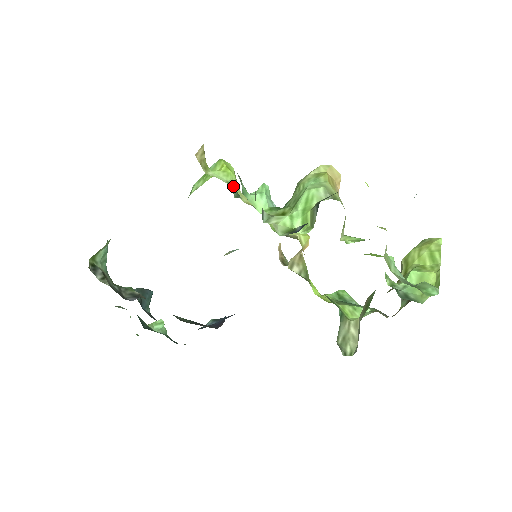
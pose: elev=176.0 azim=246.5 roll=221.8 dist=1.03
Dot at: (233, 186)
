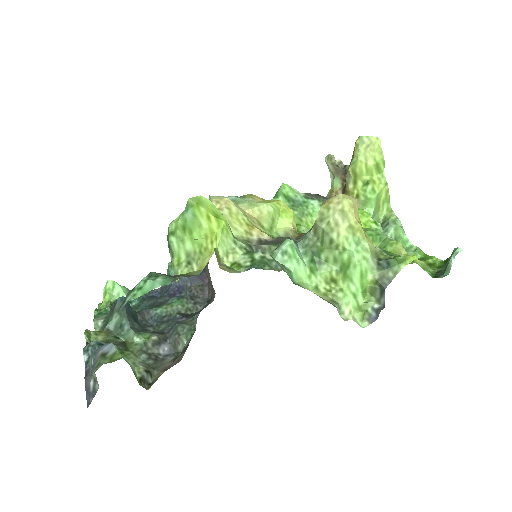
Dot at: (232, 233)
